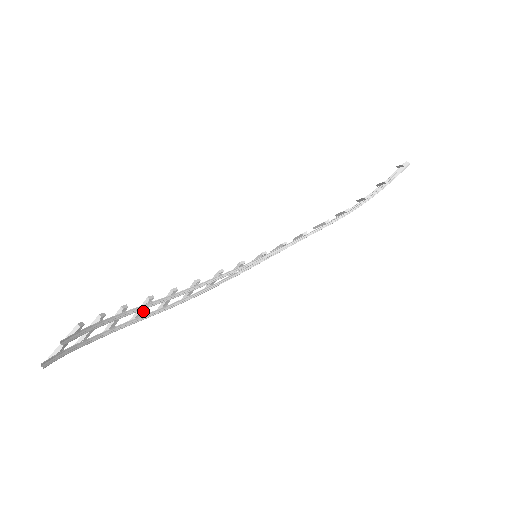
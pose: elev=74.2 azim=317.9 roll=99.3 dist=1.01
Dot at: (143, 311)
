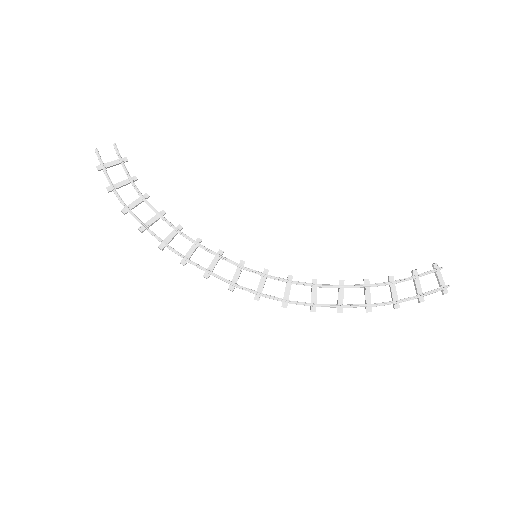
Dot at: (152, 223)
